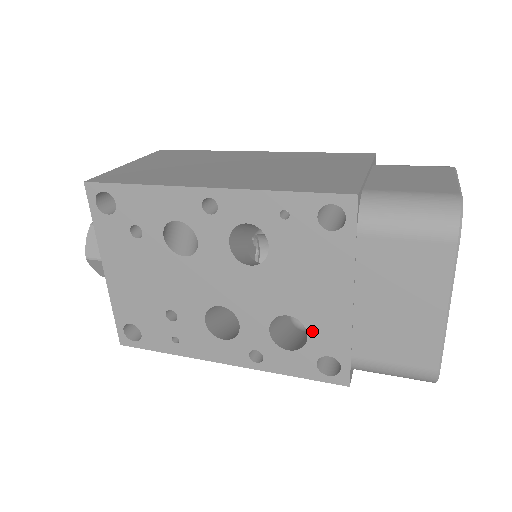
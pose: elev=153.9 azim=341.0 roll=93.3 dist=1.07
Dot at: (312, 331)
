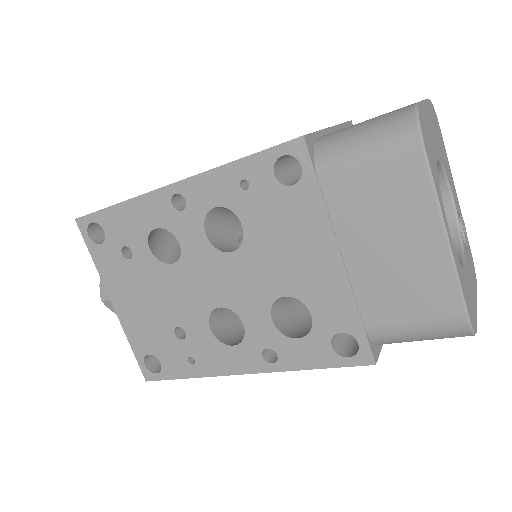
Dot at: (313, 307)
